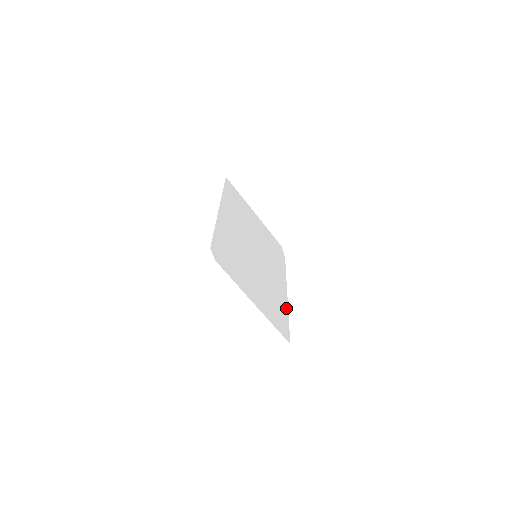
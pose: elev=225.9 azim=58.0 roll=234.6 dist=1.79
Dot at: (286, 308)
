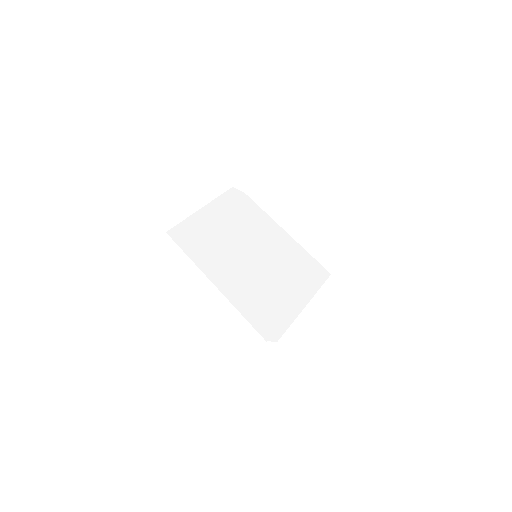
Dot at: (299, 248)
